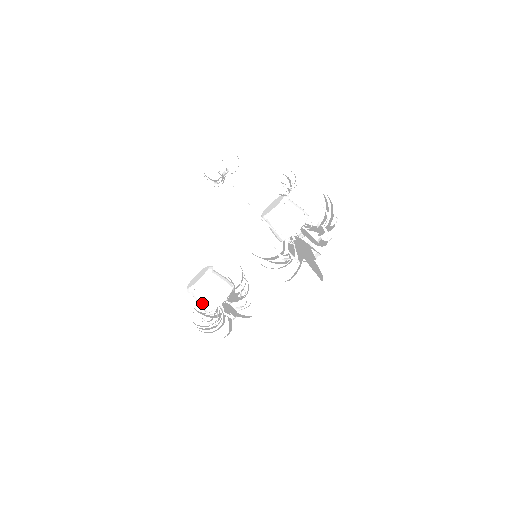
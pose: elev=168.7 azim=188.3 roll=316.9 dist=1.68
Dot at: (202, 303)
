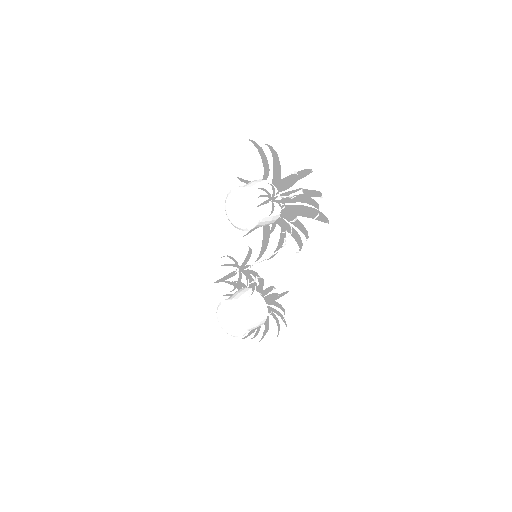
Dot at: occluded
